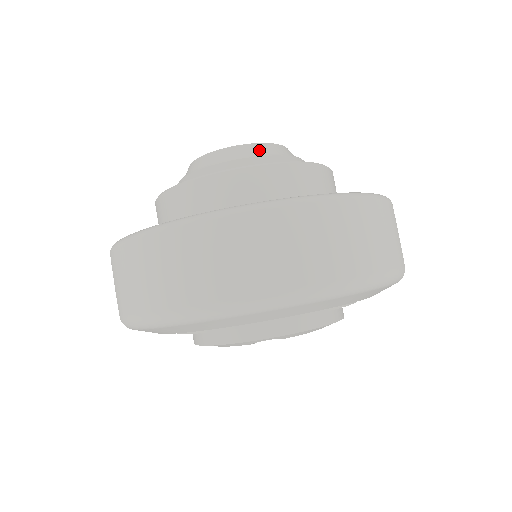
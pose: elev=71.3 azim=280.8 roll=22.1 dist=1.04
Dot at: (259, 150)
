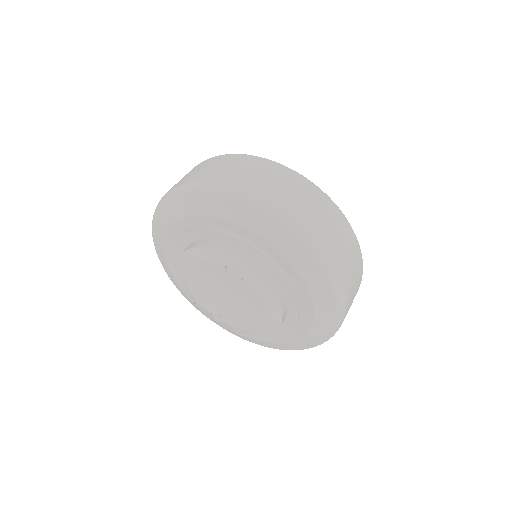
Dot at: occluded
